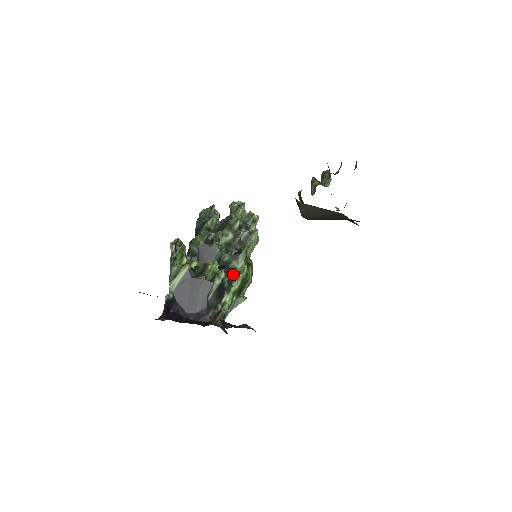
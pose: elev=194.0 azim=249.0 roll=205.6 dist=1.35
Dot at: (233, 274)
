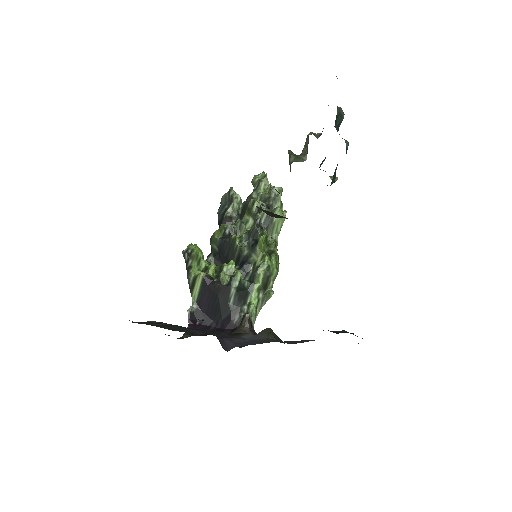
Dot at: (254, 269)
